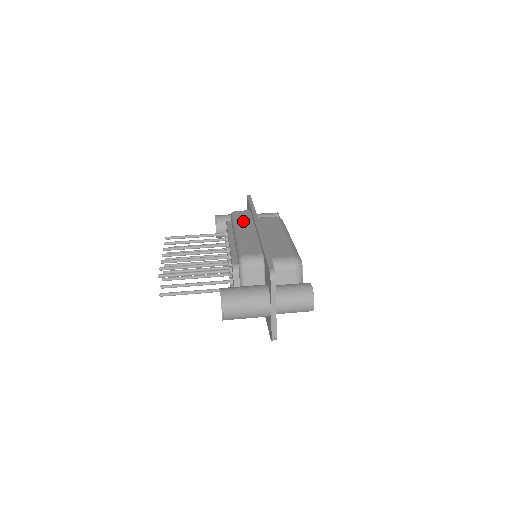
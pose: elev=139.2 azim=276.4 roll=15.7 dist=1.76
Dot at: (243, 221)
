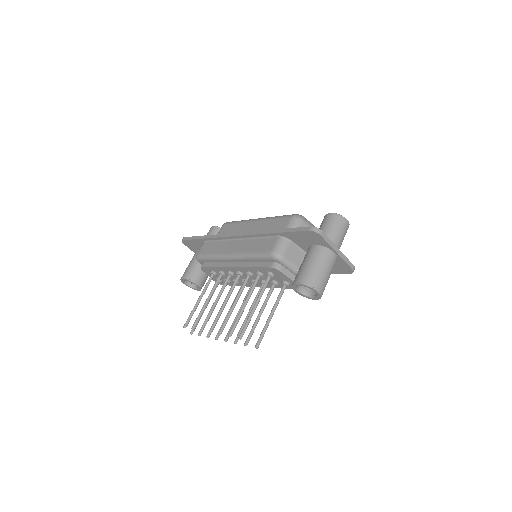
Dot at: (218, 248)
